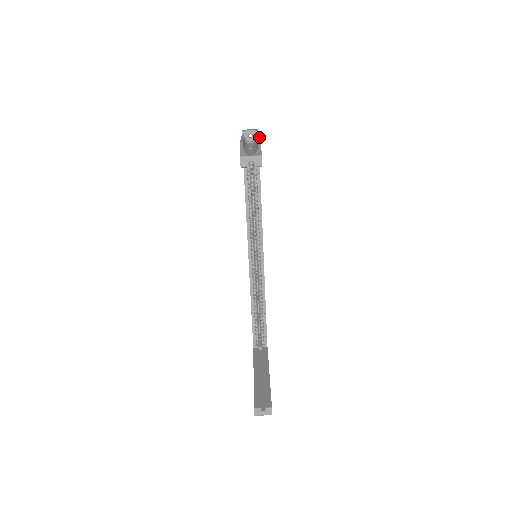
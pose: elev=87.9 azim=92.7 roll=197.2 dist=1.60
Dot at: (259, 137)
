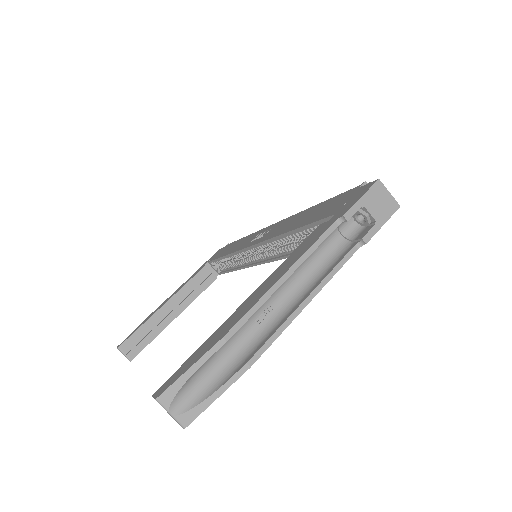
Dot at: occluded
